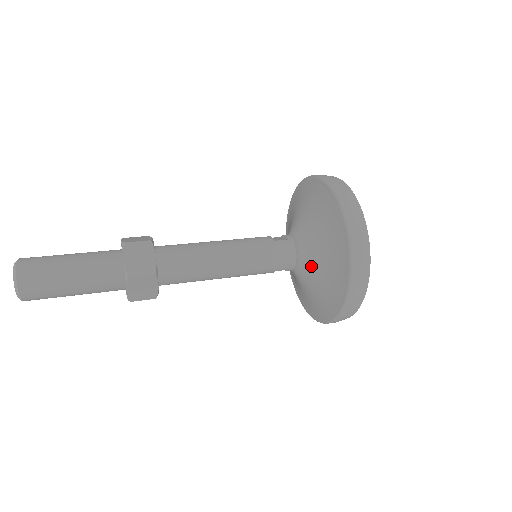
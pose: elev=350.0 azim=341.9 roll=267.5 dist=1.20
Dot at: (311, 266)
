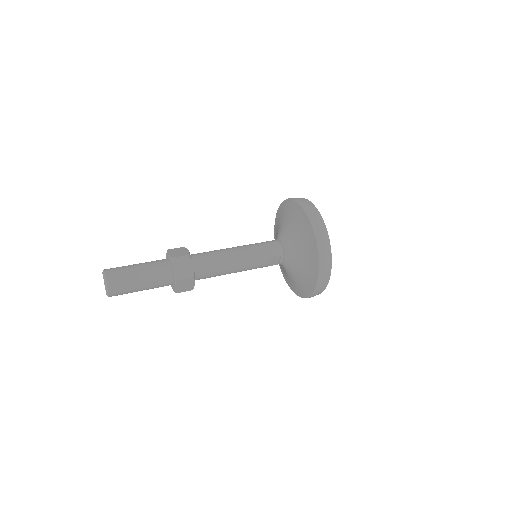
Dot at: (291, 243)
